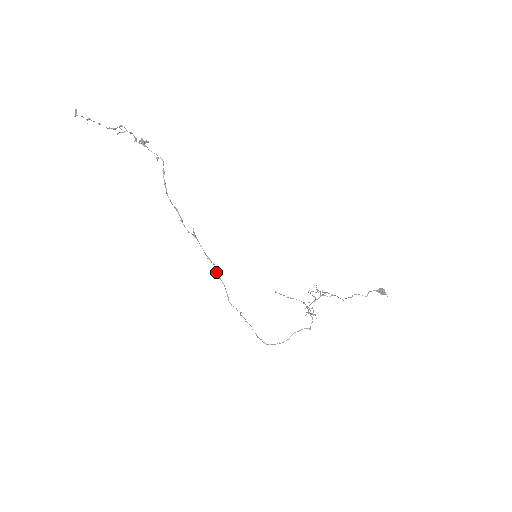
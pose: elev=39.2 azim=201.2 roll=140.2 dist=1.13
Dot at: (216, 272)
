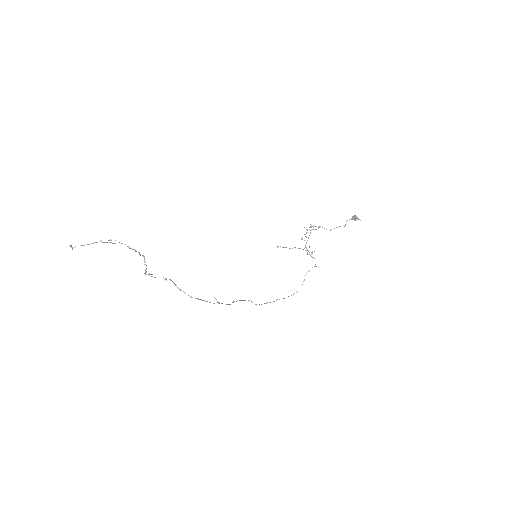
Dot at: occluded
